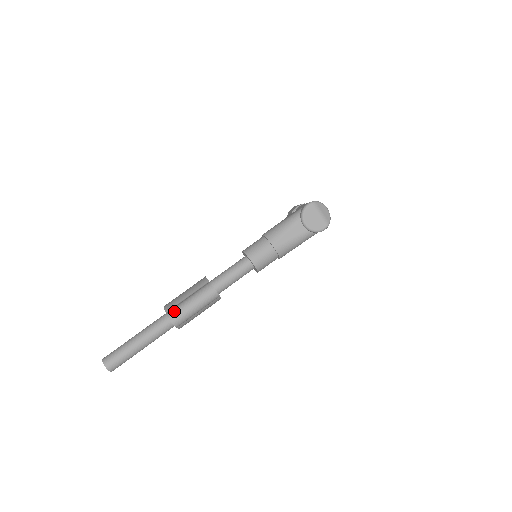
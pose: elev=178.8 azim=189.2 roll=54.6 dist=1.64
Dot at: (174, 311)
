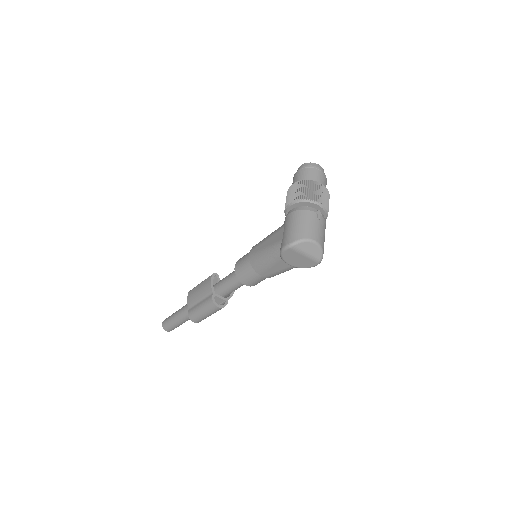
Dot at: (192, 316)
